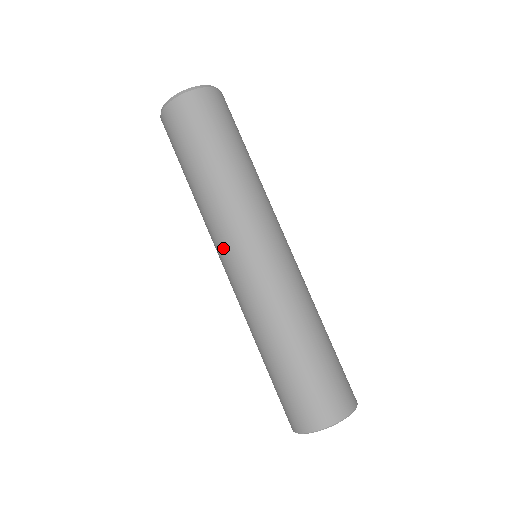
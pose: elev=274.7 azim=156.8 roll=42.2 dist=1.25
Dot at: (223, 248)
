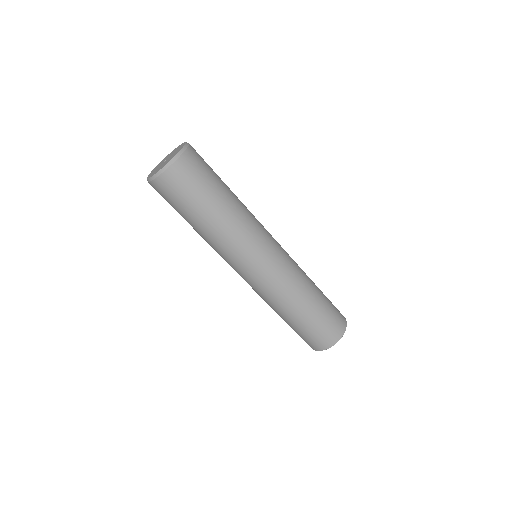
Dot at: (241, 264)
